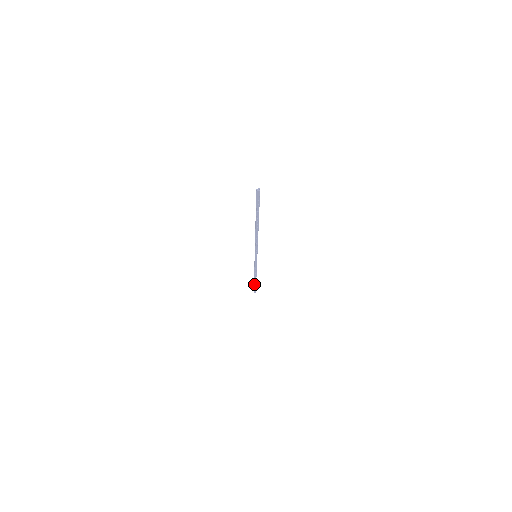
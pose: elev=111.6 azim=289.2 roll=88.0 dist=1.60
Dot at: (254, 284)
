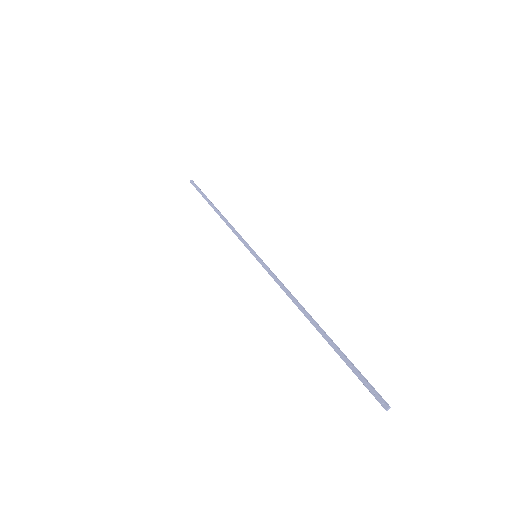
Dot at: occluded
